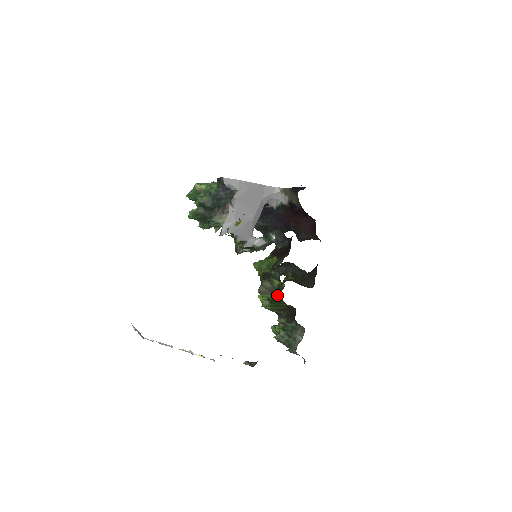
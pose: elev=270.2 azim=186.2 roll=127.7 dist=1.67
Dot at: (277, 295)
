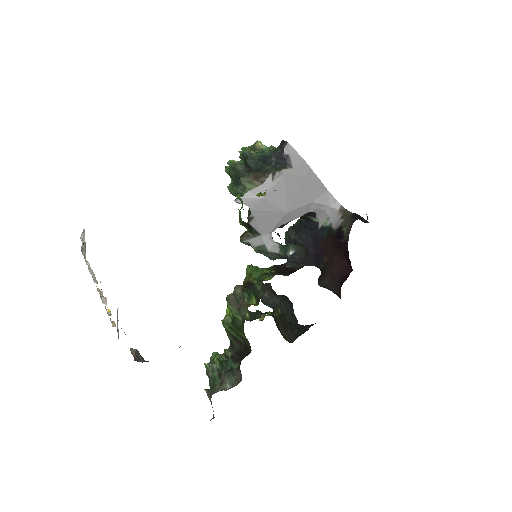
Dot at: (243, 316)
